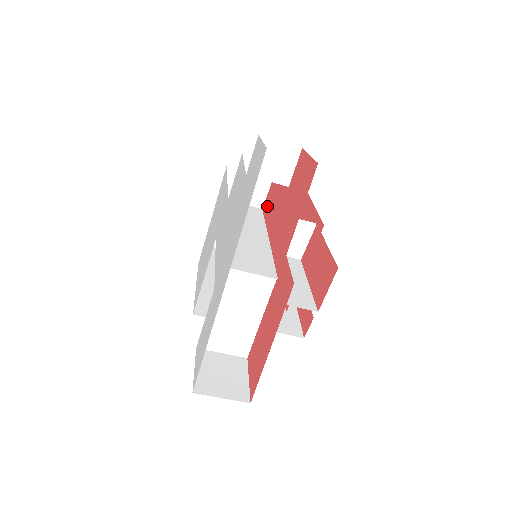
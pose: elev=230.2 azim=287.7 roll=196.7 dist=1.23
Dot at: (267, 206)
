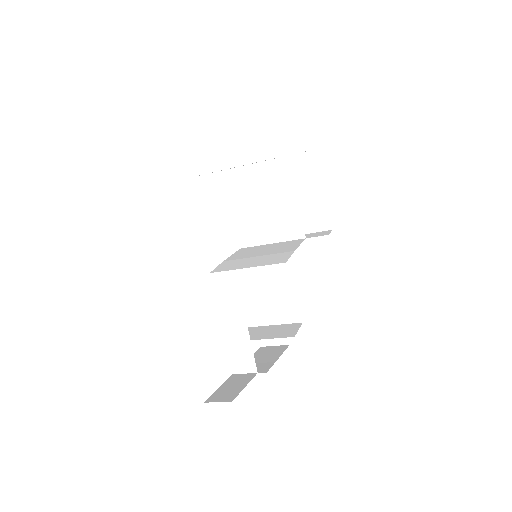
Dot at: occluded
